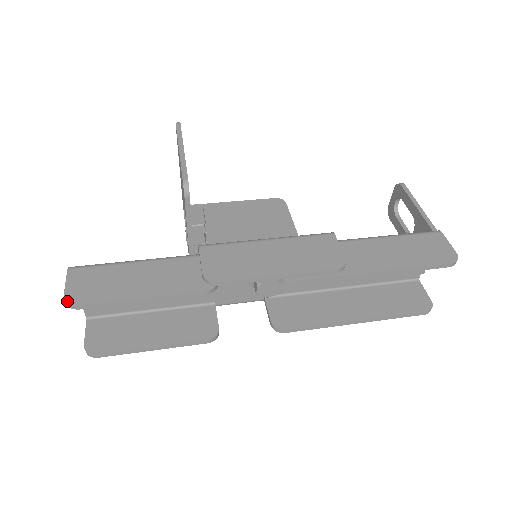
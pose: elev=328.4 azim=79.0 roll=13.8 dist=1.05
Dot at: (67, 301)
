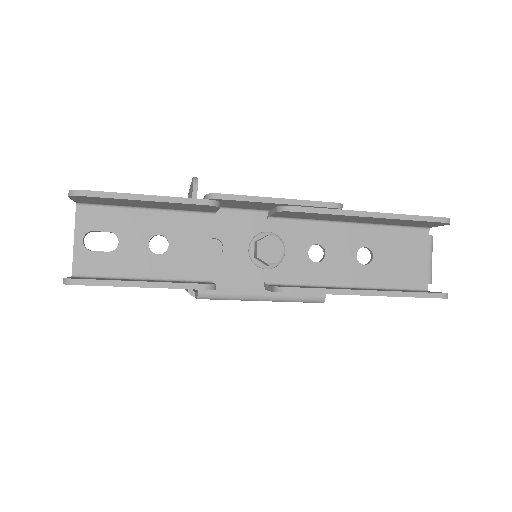
Dot at: (72, 190)
